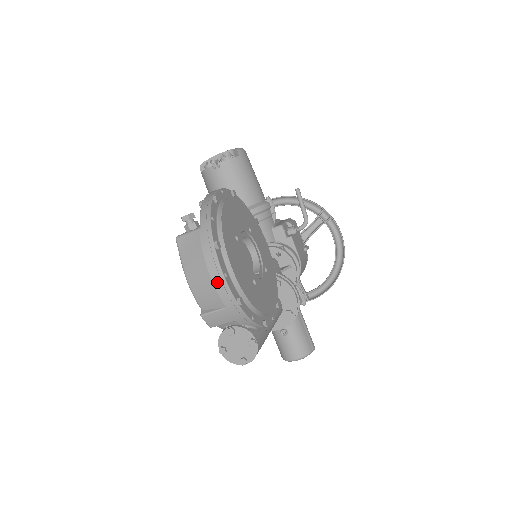
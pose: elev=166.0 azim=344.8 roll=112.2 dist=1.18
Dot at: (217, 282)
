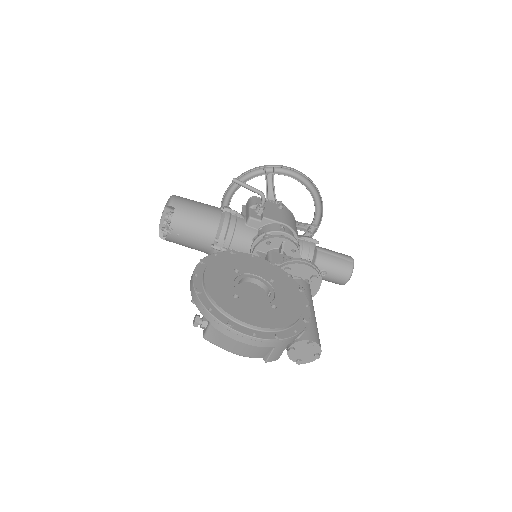
Dot at: (254, 343)
